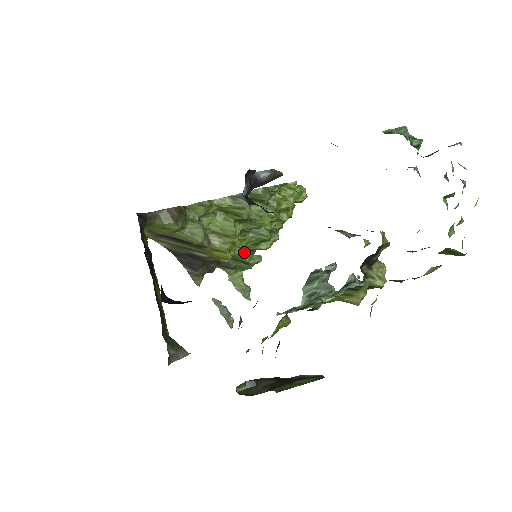
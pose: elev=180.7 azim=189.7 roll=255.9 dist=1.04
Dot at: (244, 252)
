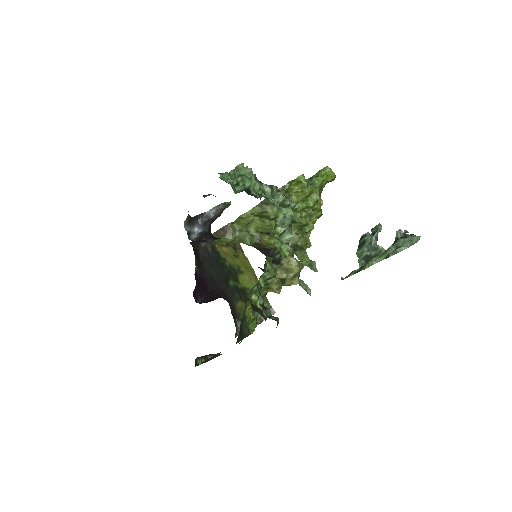
Dot at: occluded
